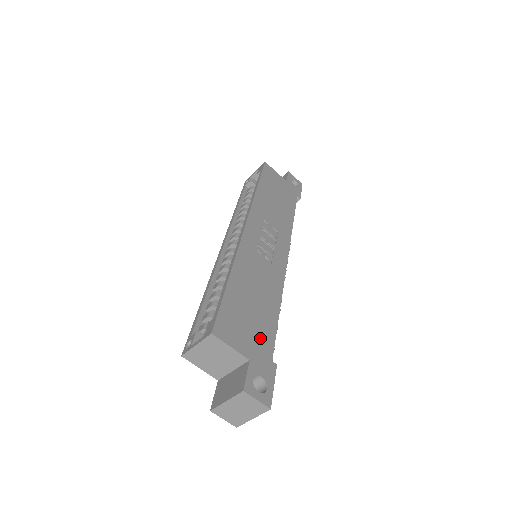
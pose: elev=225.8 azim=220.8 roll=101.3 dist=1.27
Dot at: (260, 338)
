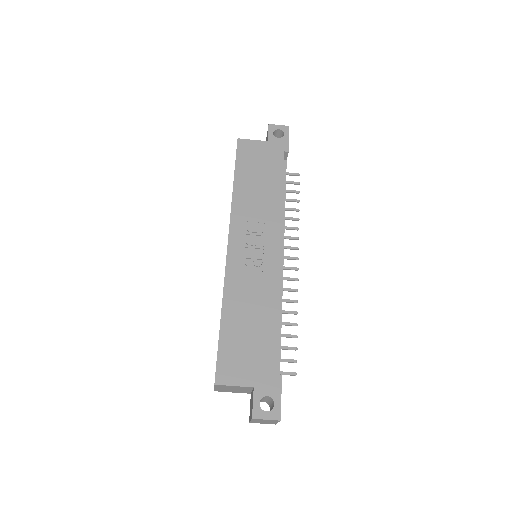
Dot at: (261, 360)
